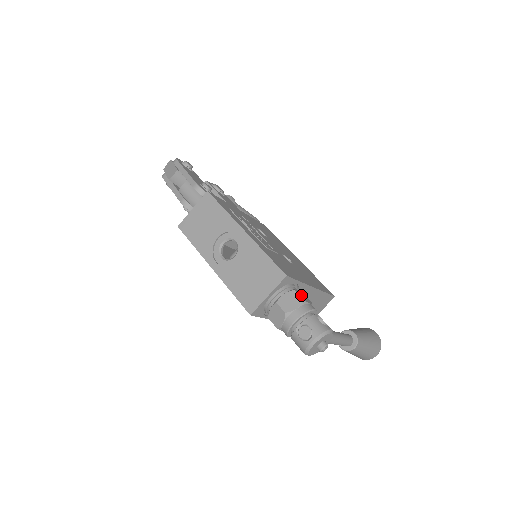
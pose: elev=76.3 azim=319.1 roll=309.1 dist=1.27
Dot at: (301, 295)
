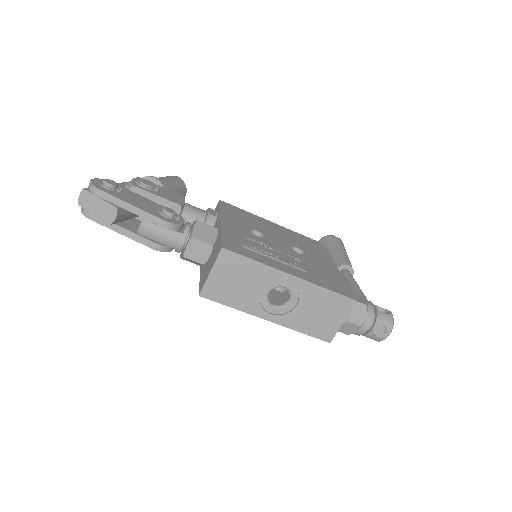
Dot at: (359, 300)
